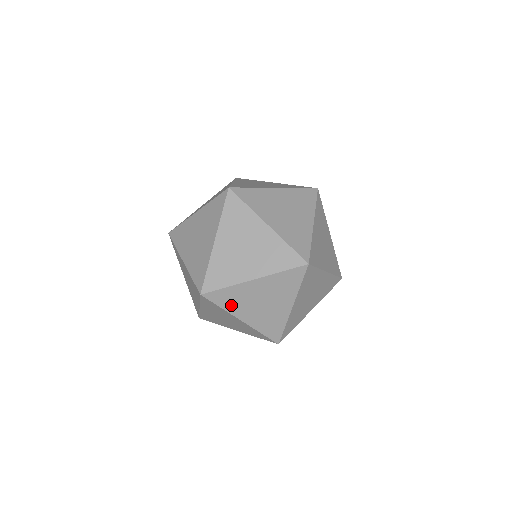
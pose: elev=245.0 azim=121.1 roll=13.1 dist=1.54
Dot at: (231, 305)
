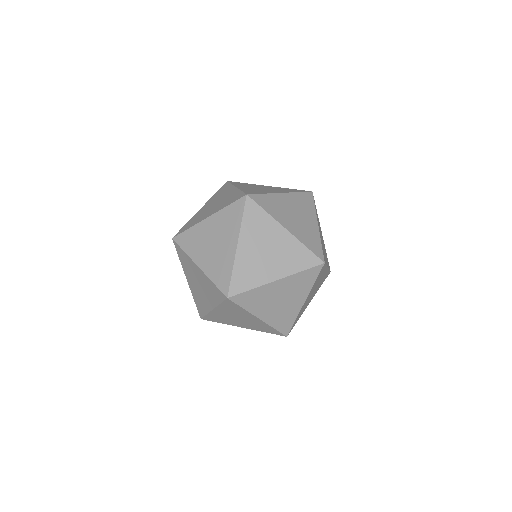
Dot at: occluded
